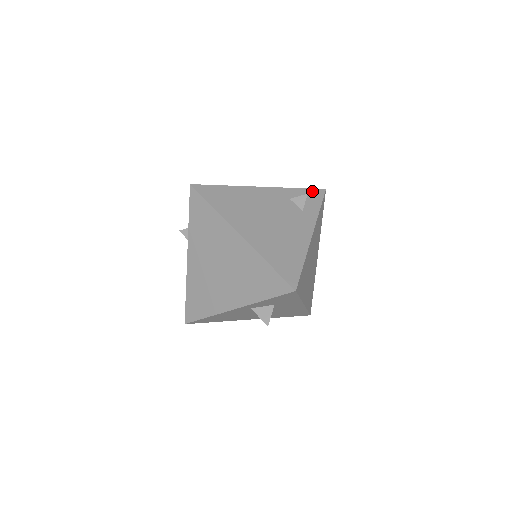
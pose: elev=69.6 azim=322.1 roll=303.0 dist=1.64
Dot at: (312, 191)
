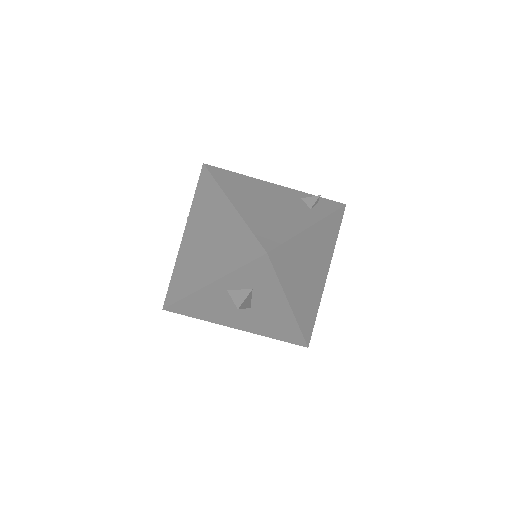
Dot at: (329, 201)
